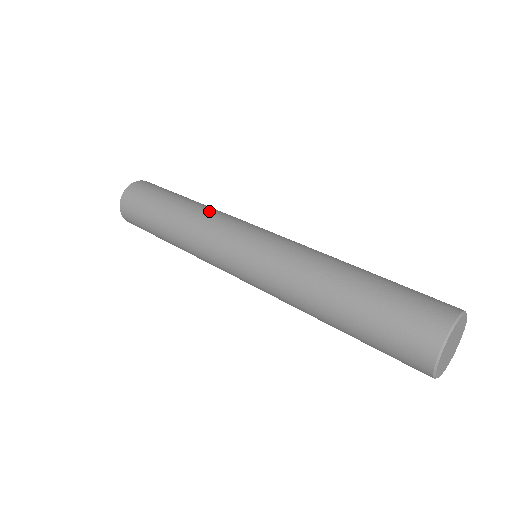
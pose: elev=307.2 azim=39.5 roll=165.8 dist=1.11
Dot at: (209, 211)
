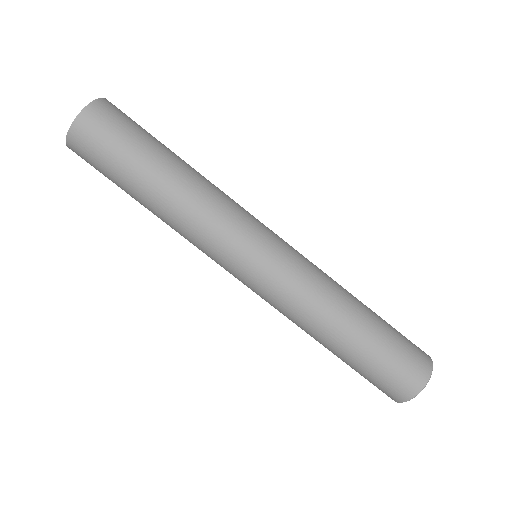
Dot at: (215, 191)
